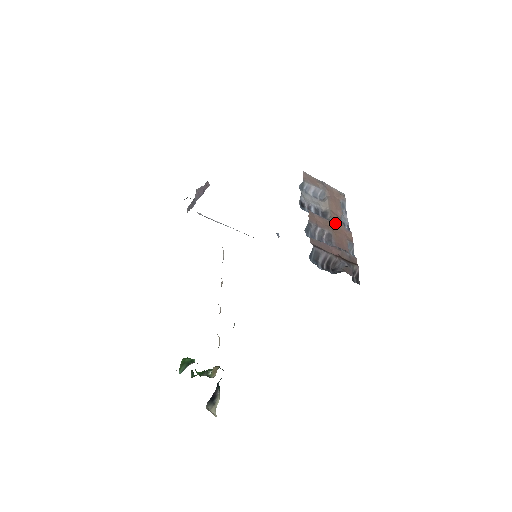
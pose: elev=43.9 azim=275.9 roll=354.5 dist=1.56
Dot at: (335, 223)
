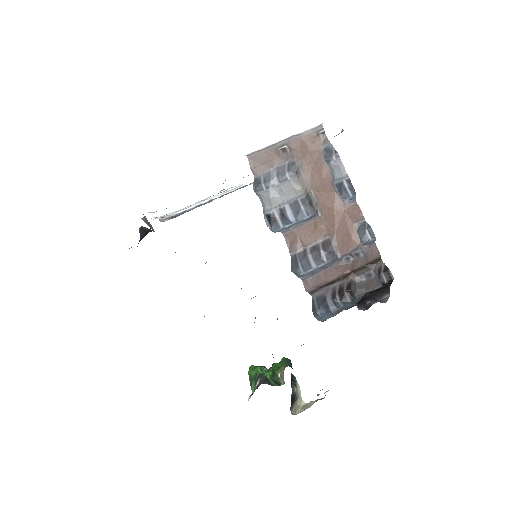
Dot at: (327, 208)
